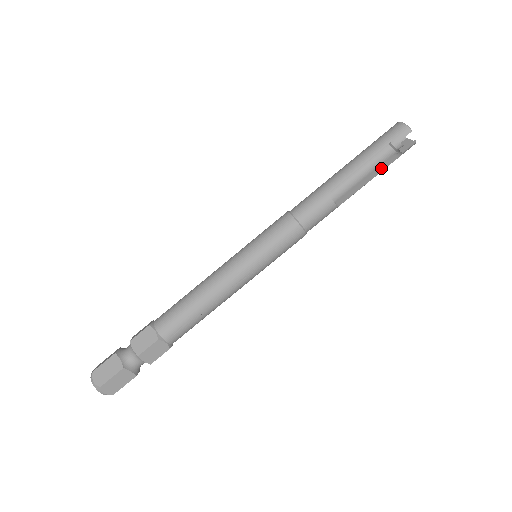
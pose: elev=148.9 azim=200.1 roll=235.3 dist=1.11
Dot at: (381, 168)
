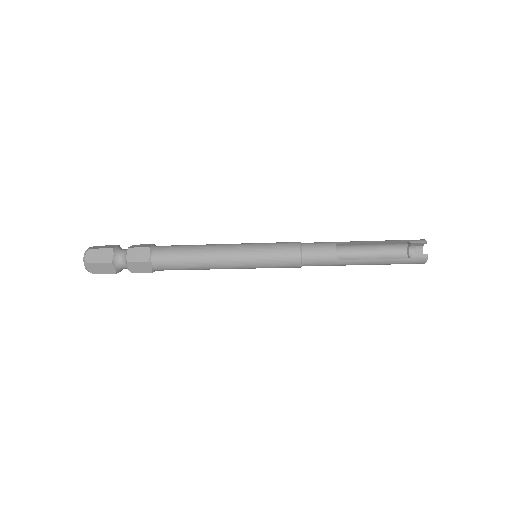
Dot at: (389, 259)
